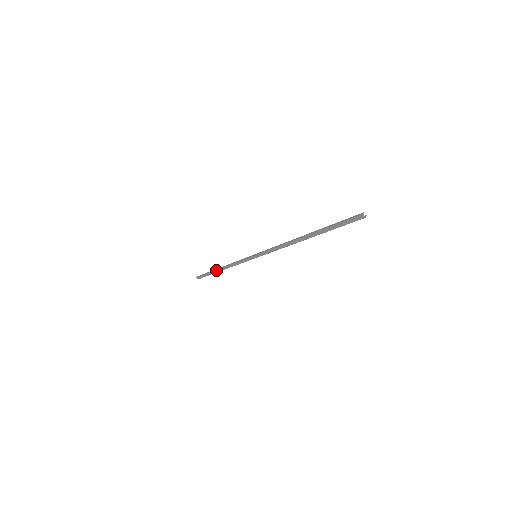
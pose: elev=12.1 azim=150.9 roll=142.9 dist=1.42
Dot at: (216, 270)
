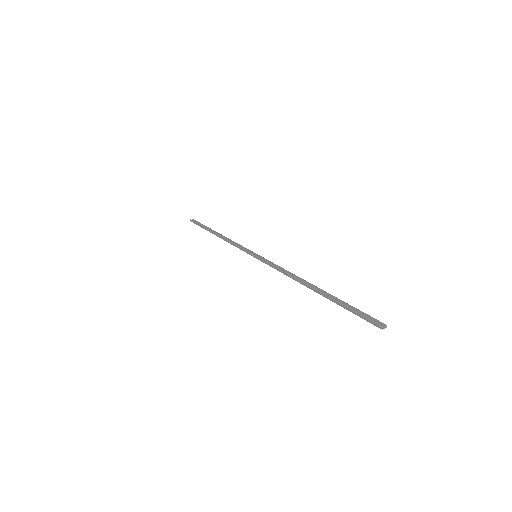
Dot at: occluded
